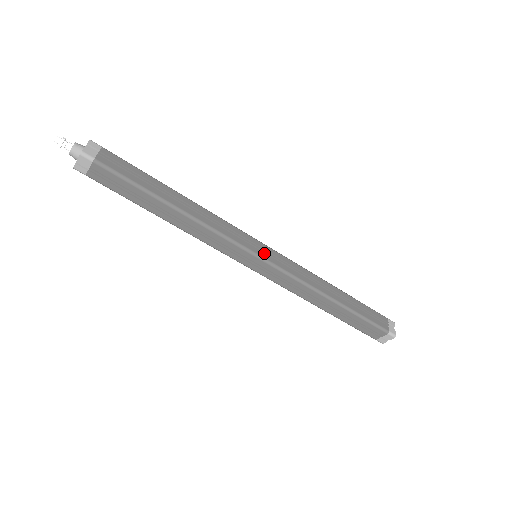
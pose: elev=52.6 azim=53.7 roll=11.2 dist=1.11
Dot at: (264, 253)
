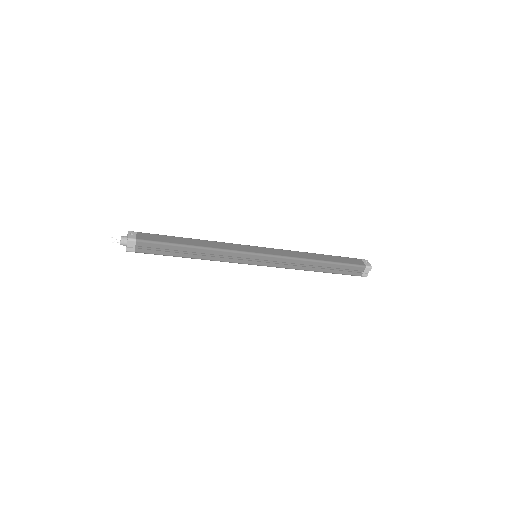
Dot at: (258, 262)
